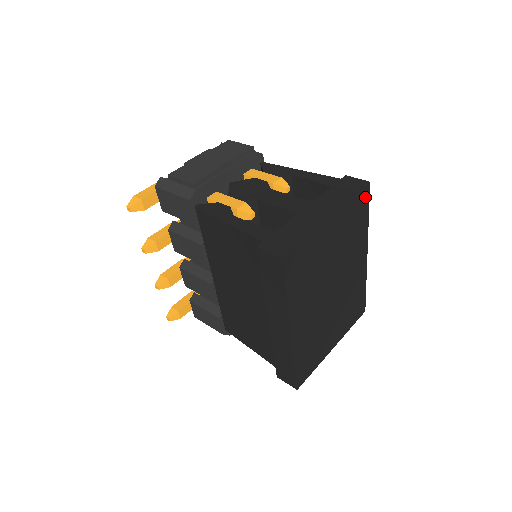
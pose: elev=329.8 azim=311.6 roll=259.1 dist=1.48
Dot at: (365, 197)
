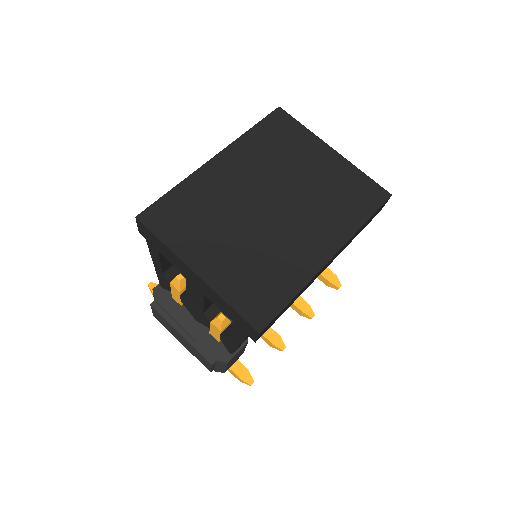
Dot at: (377, 198)
